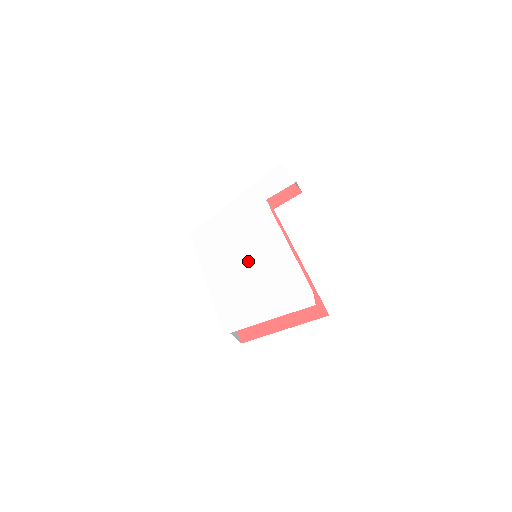
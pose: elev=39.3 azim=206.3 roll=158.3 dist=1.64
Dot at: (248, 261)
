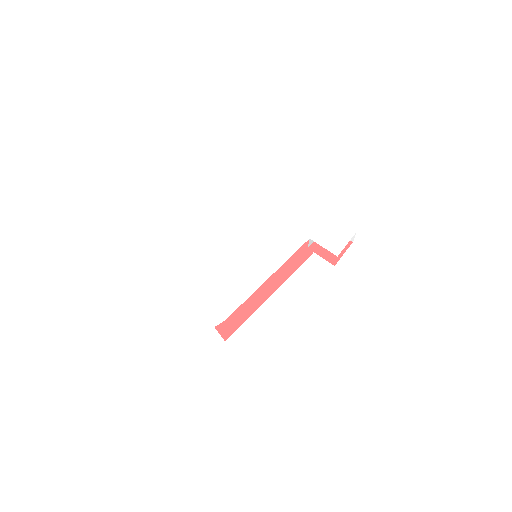
Dot at: (241, 253)
